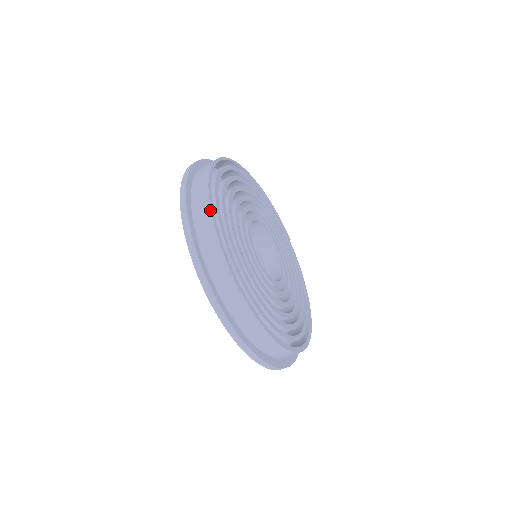
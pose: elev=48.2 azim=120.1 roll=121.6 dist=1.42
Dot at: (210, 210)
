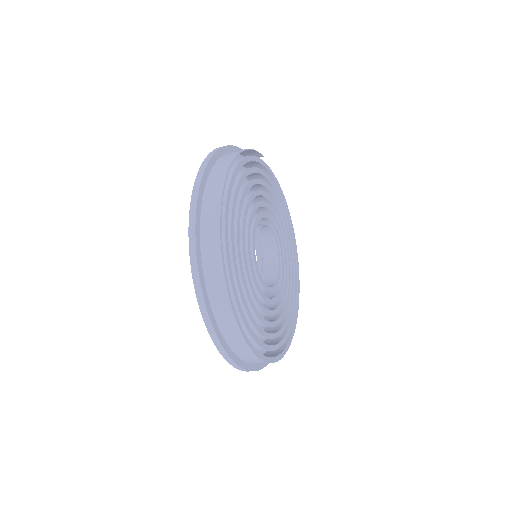
Dot at: (249, 349)
